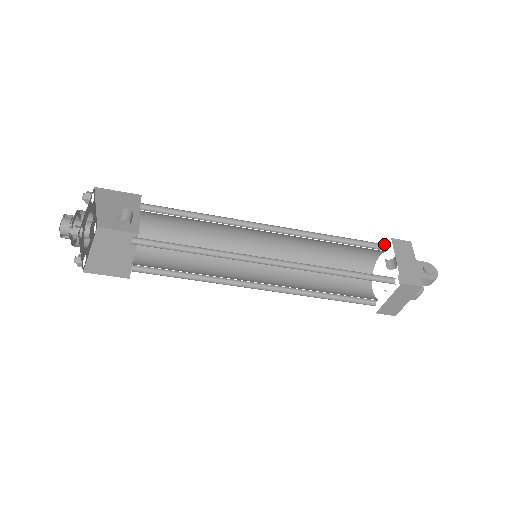
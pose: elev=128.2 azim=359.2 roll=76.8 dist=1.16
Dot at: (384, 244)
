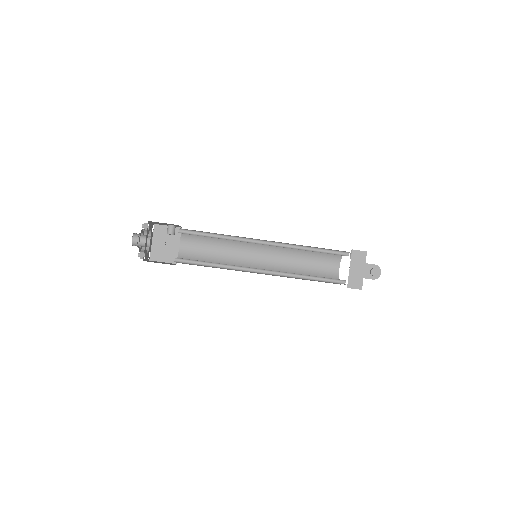
Dot at: (347, 252)
